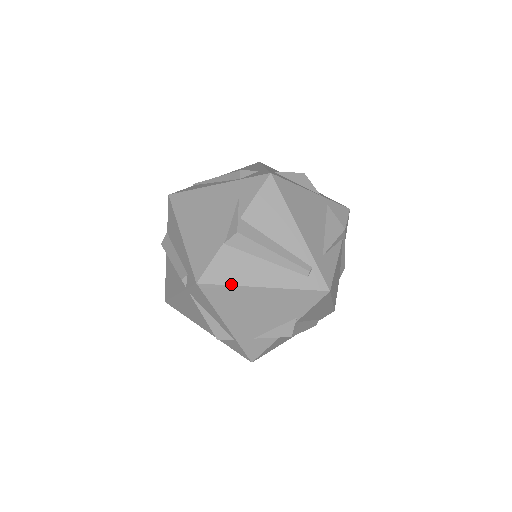
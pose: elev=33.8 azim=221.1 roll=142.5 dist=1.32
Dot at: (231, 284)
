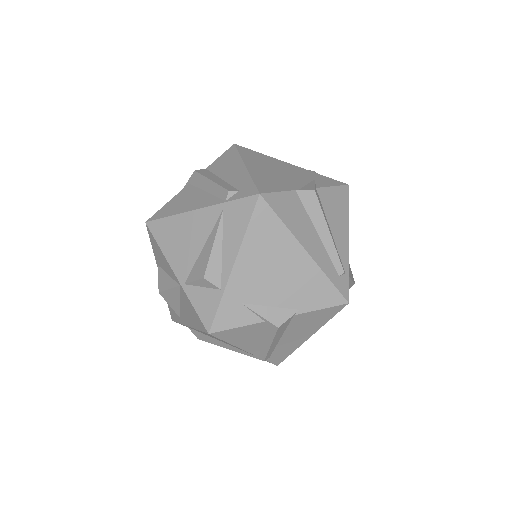
Dot at: (284, 222)
